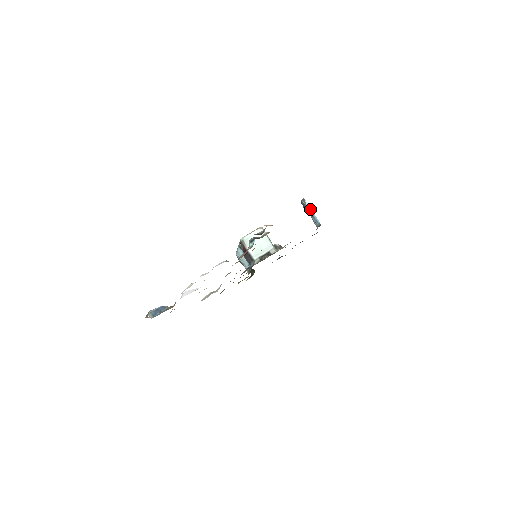
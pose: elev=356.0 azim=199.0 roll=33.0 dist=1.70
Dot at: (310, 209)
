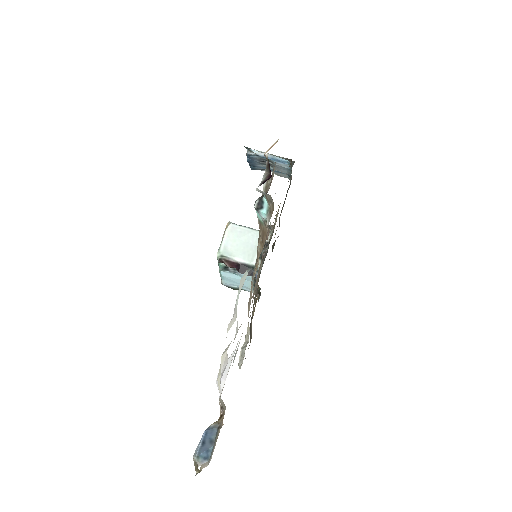
Dot at: occluded
